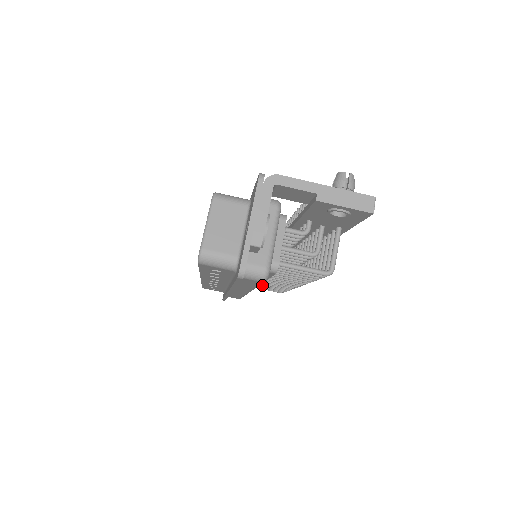
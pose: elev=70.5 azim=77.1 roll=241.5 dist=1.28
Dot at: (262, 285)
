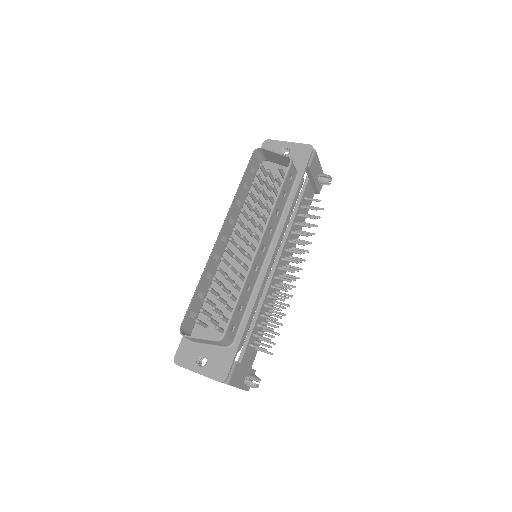
Dot at: occluded
